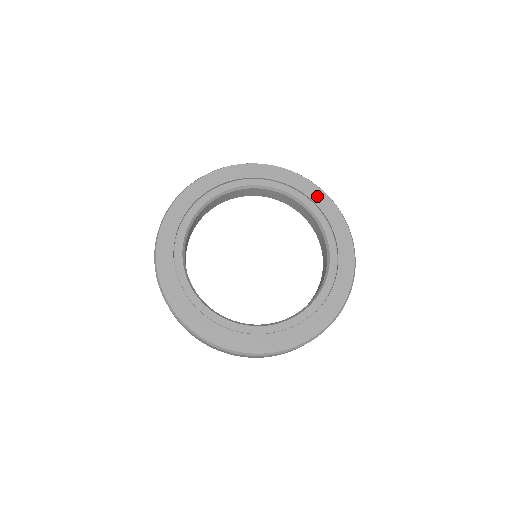
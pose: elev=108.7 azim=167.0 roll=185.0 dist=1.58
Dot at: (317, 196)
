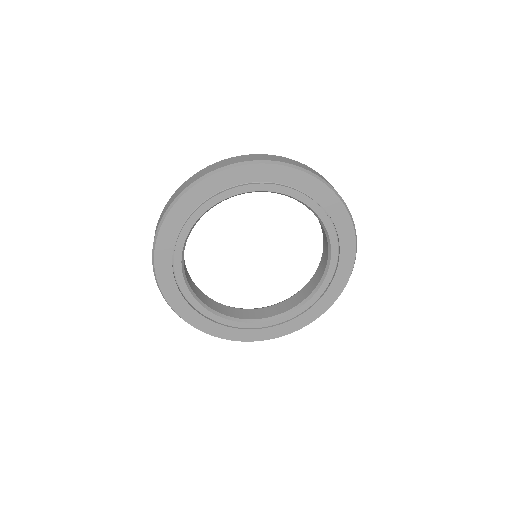
Dot at: (341, 278)
